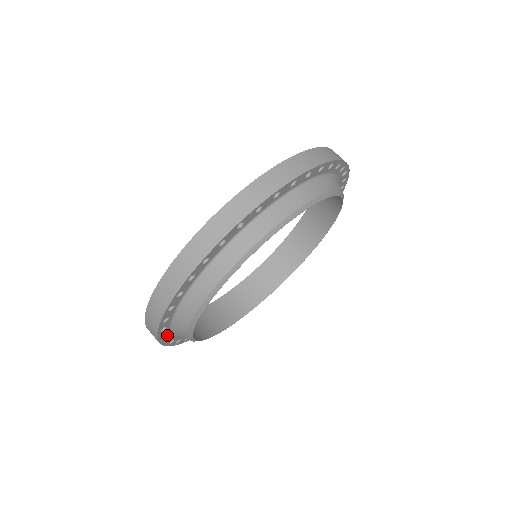
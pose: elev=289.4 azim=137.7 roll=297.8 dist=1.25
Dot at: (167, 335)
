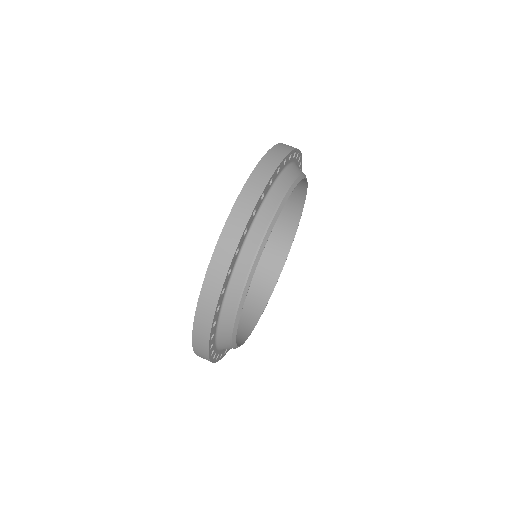
Dot at: (213, 346)
